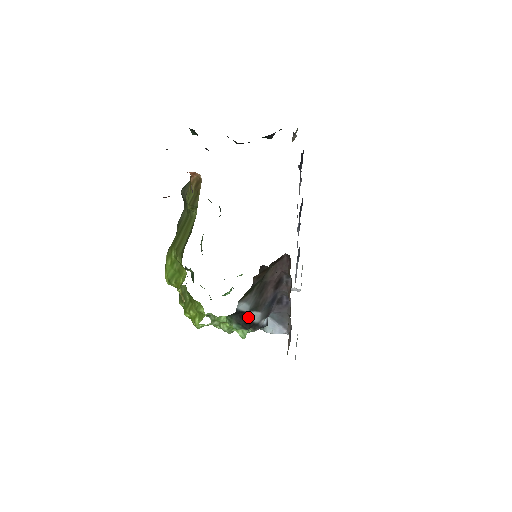
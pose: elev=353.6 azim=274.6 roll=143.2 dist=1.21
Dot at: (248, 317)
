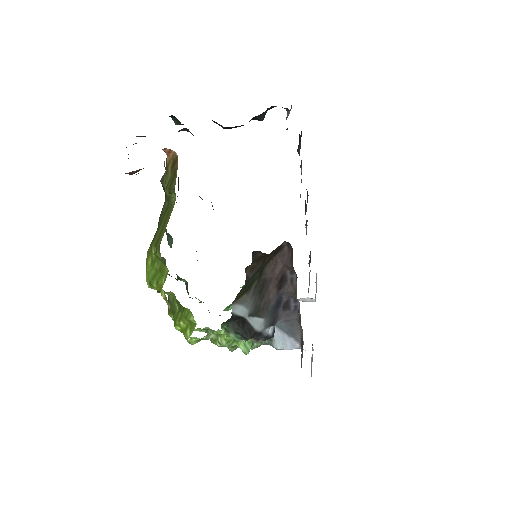
Dot at: (248, 324)
